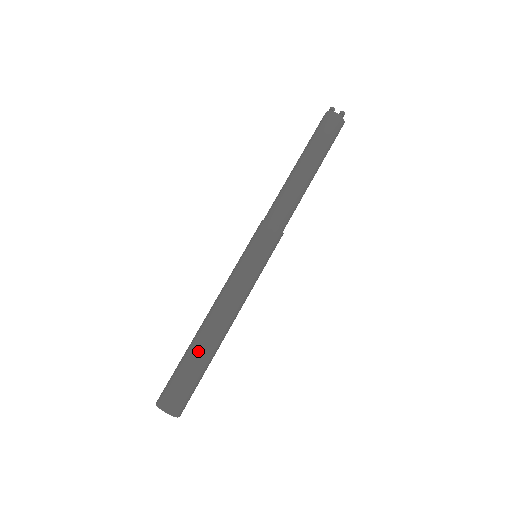
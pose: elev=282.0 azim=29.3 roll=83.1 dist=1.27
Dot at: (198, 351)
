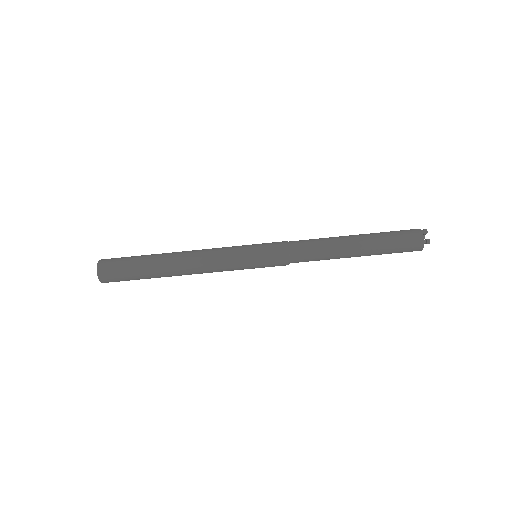
Dot at: (153, 261)
